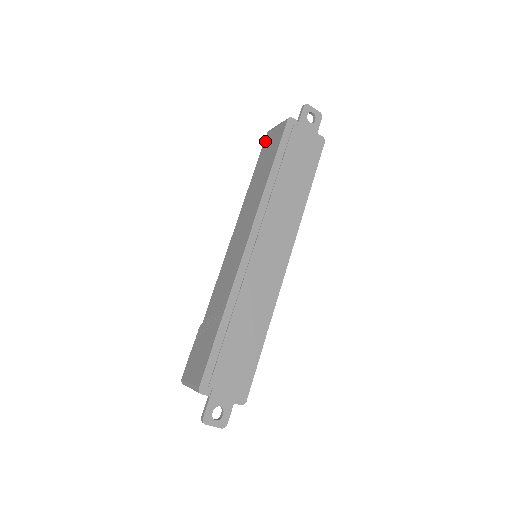
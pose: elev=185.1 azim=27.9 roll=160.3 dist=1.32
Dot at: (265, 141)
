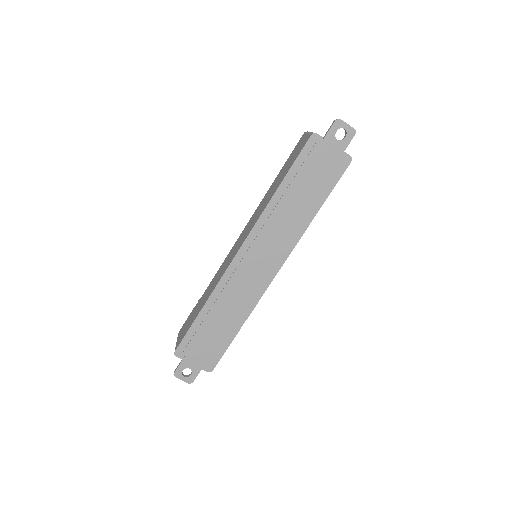
Dot at: (297, 143)
